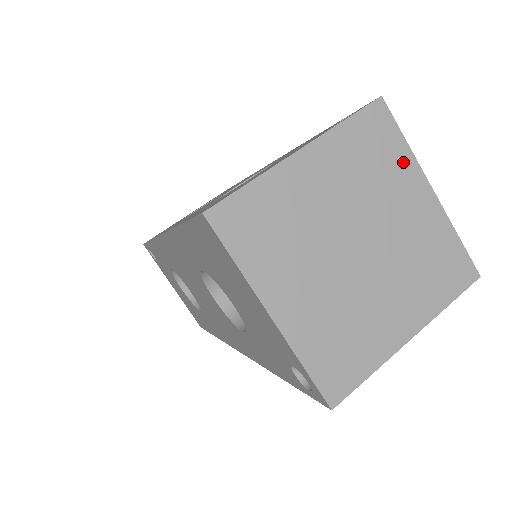
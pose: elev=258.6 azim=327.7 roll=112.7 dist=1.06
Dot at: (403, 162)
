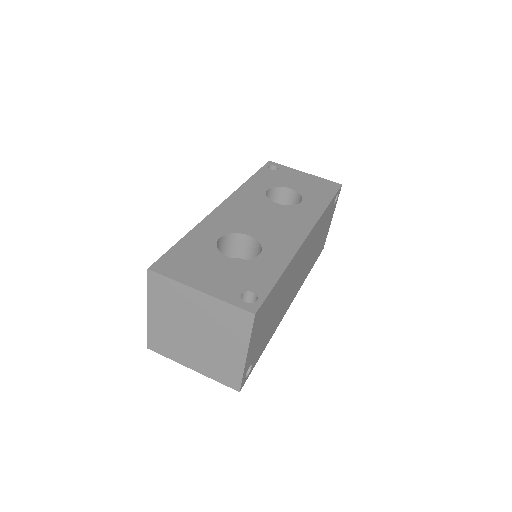
Dot at: (242, 337)
